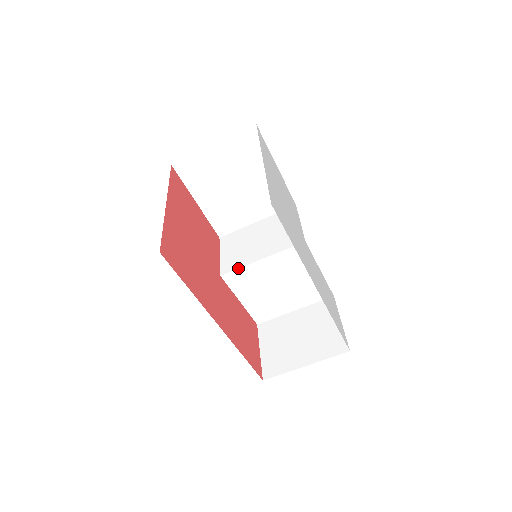
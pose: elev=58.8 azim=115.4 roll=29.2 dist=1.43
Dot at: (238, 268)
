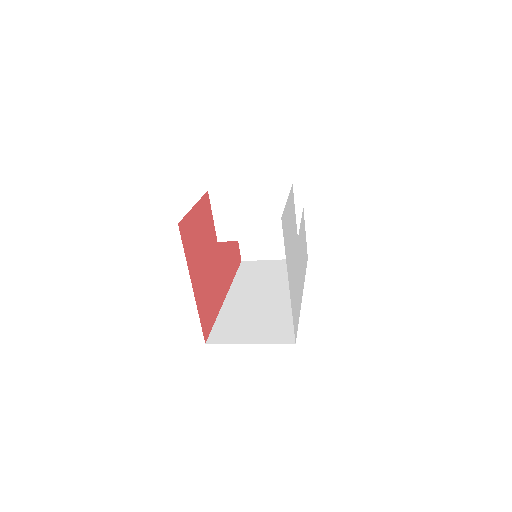
Dot at: occluded
